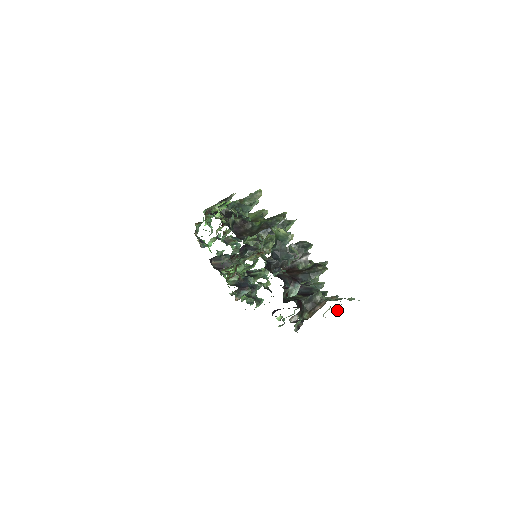
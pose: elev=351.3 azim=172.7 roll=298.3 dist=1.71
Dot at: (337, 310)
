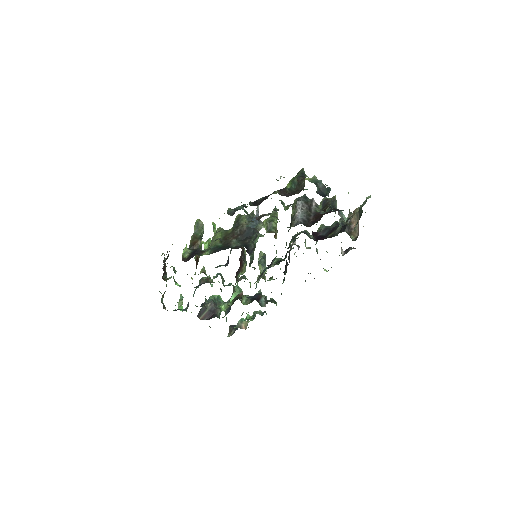
Dot at: occluded
